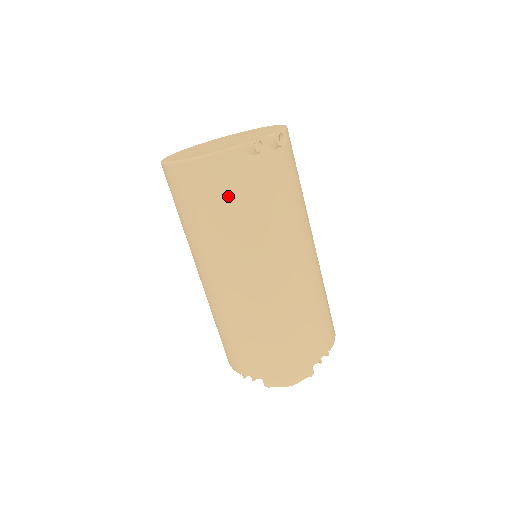
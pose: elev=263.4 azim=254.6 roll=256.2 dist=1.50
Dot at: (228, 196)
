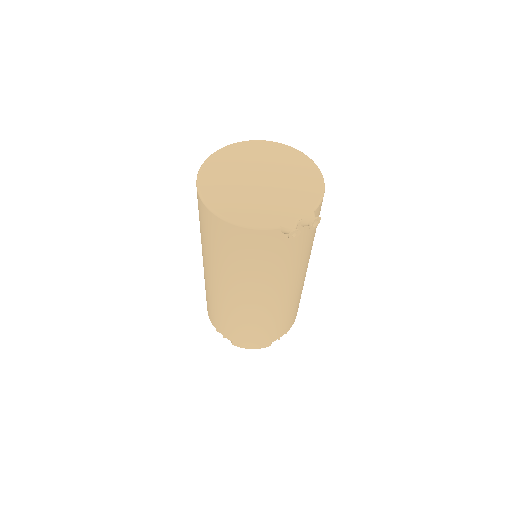
Dot at: (252, 254)
